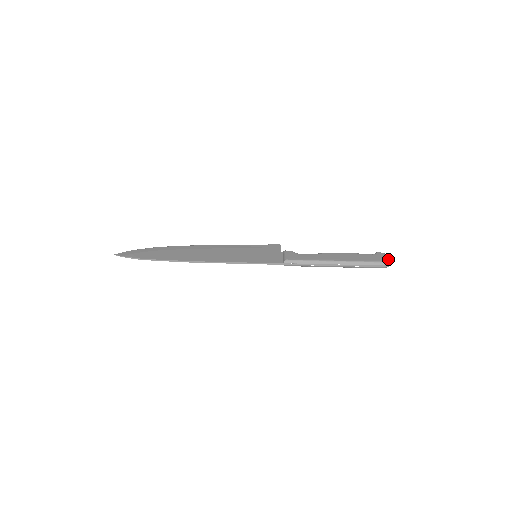
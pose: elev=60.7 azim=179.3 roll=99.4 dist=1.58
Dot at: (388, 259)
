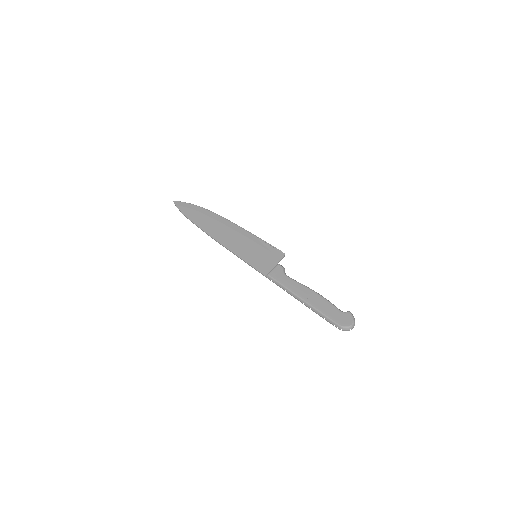
Dot at: (347, 325)
